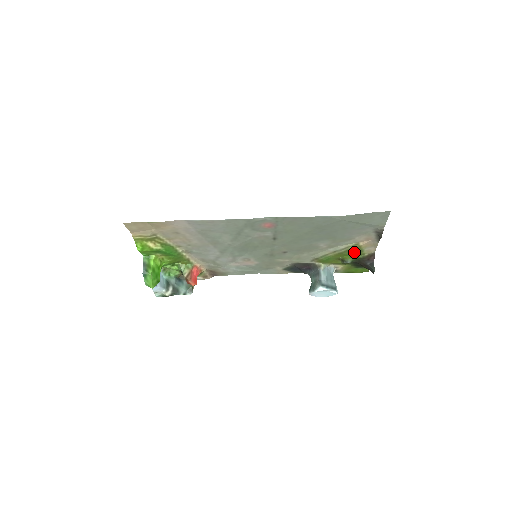
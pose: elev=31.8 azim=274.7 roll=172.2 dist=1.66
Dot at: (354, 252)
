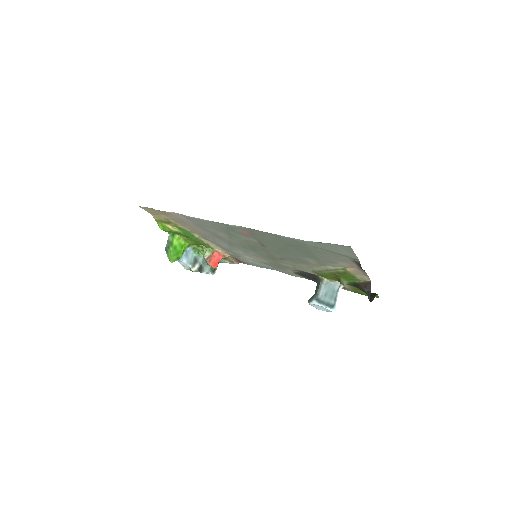
Dot at: (346, 276)
